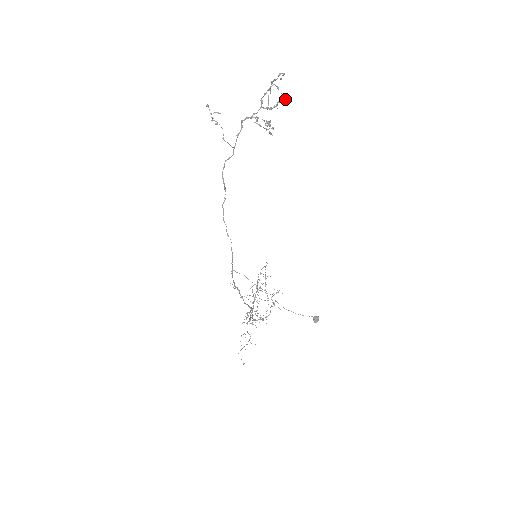
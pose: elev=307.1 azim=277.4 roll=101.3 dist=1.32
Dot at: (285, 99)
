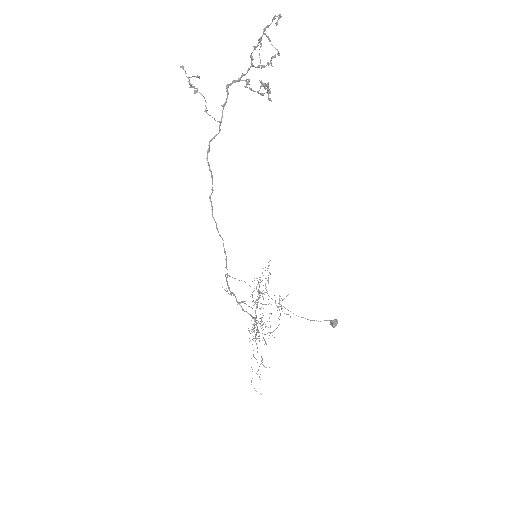
Dot at: (279, 53)
